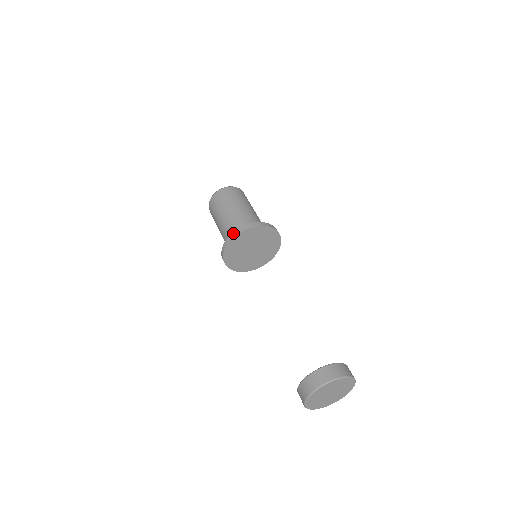
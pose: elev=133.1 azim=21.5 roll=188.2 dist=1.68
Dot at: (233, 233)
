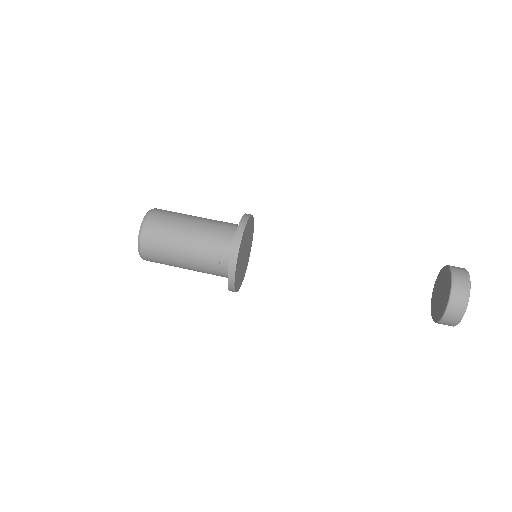
Dot at: (229, 288)
